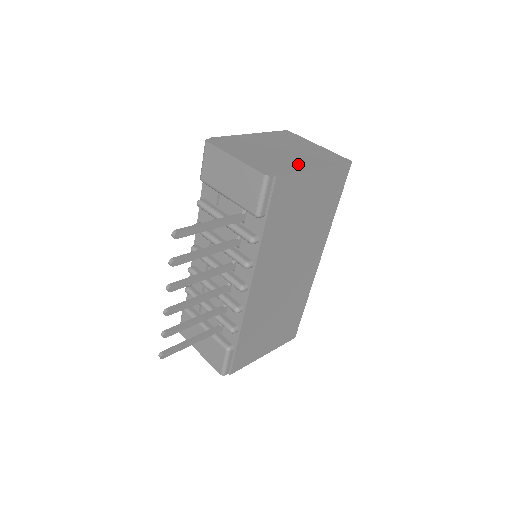
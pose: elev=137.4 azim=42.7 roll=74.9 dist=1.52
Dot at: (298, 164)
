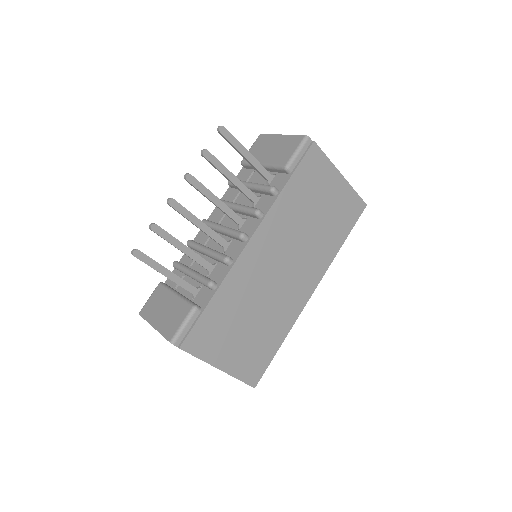
Dot at: occluded
